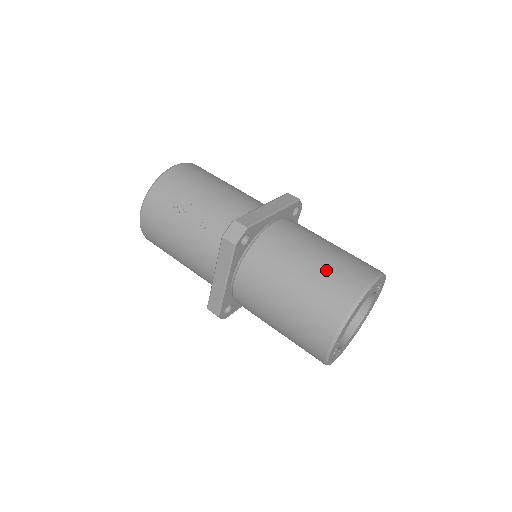
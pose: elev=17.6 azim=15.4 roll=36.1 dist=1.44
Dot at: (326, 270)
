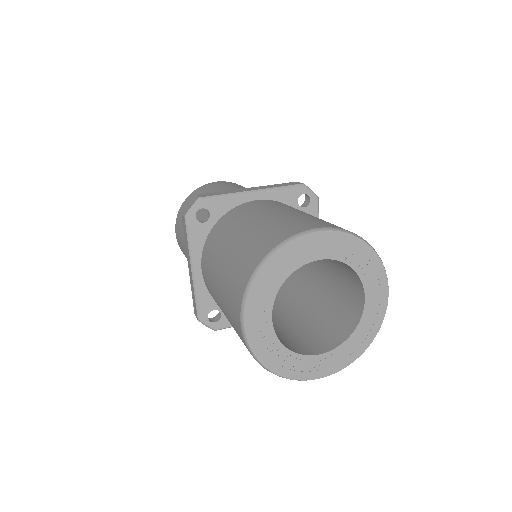
Dot at: (261, 228)
